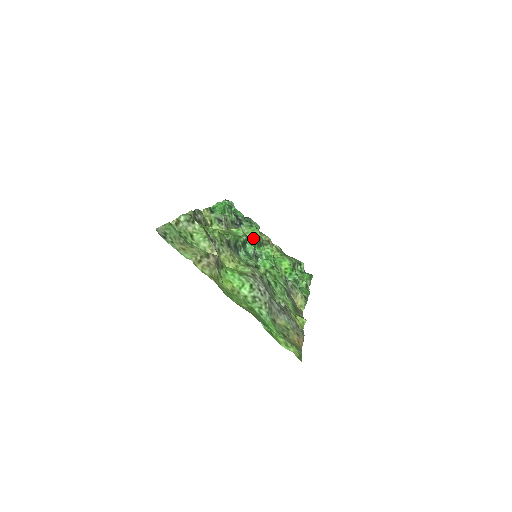
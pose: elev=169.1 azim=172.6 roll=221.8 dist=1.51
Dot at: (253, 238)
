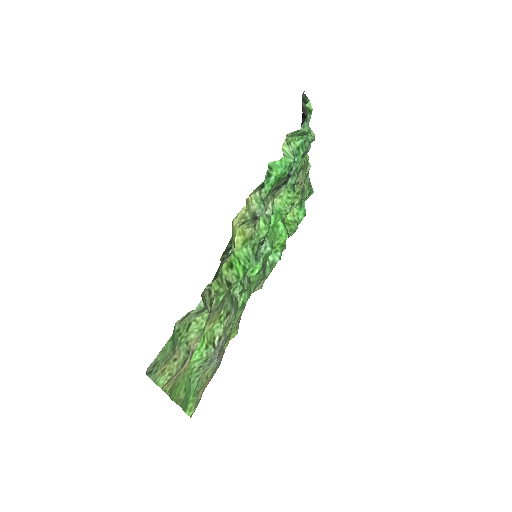
Dot at: (279, 211)
